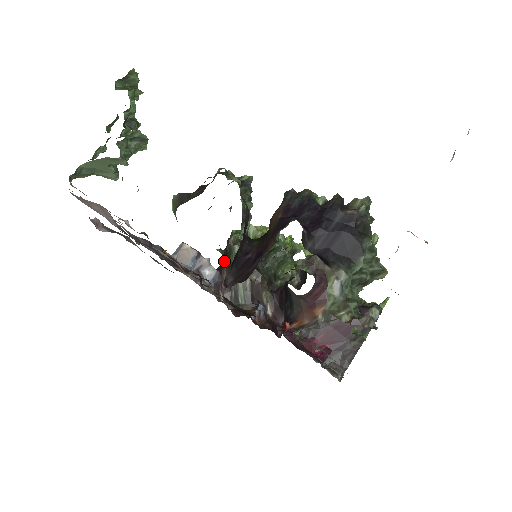
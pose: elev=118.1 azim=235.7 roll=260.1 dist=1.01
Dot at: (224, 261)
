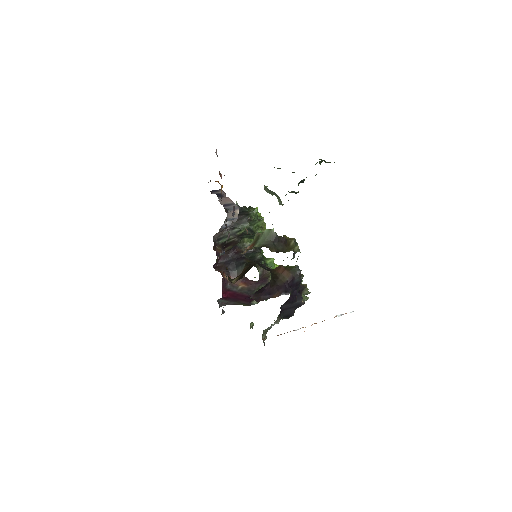
Dot at: (236, 219)
